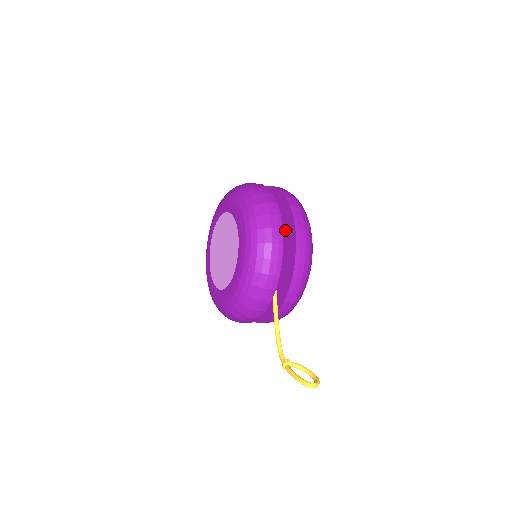
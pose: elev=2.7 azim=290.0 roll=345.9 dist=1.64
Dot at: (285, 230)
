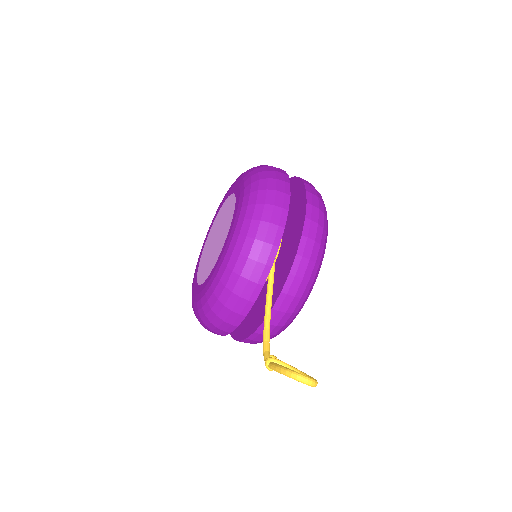
Dot at: (294, 210)
